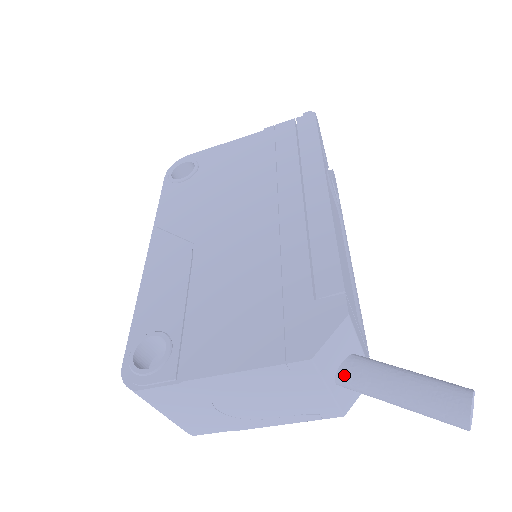
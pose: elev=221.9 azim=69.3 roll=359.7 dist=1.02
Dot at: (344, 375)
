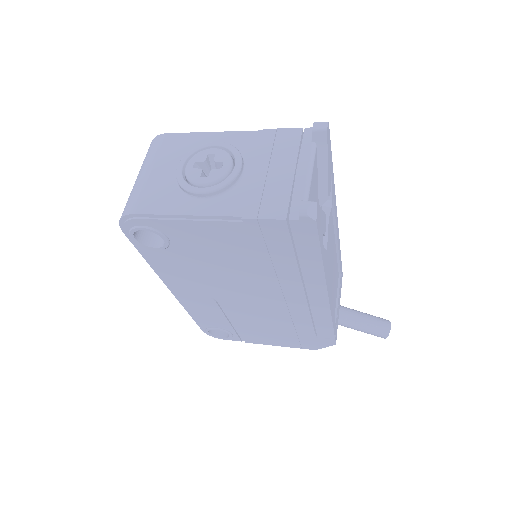
Dot at: occluded
